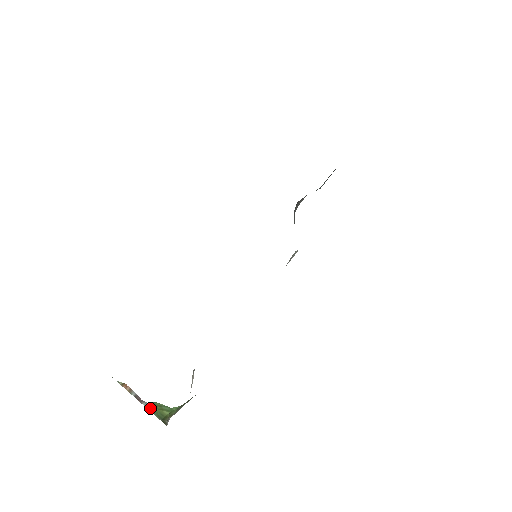
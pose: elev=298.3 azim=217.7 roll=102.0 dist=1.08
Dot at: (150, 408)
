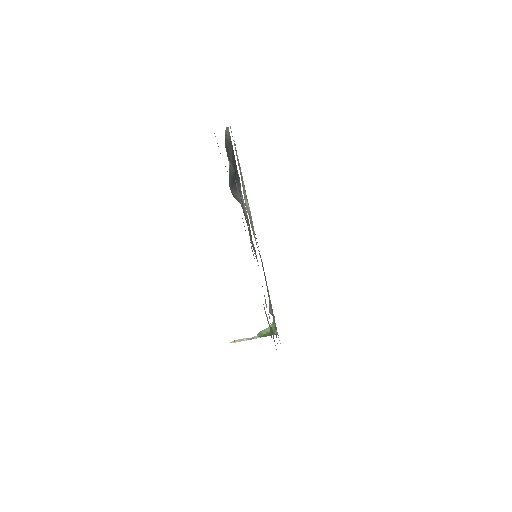
Dot at: occluded
